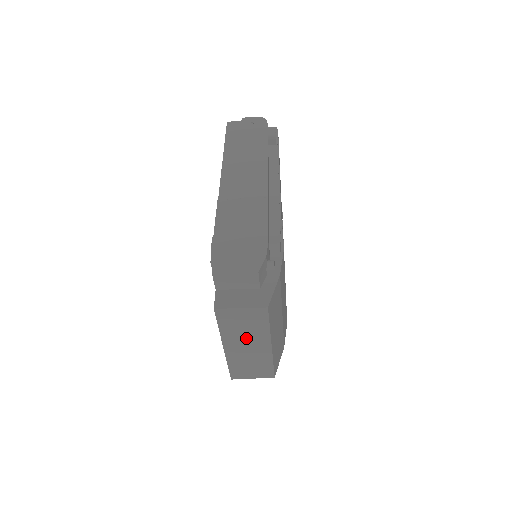
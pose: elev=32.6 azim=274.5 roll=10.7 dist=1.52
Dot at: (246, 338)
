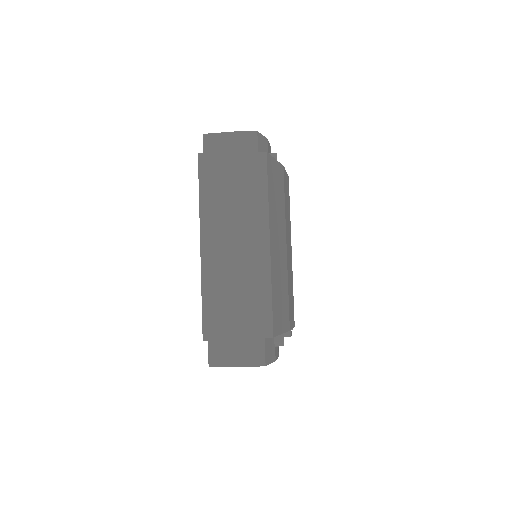
Dot at: (234, 222)
